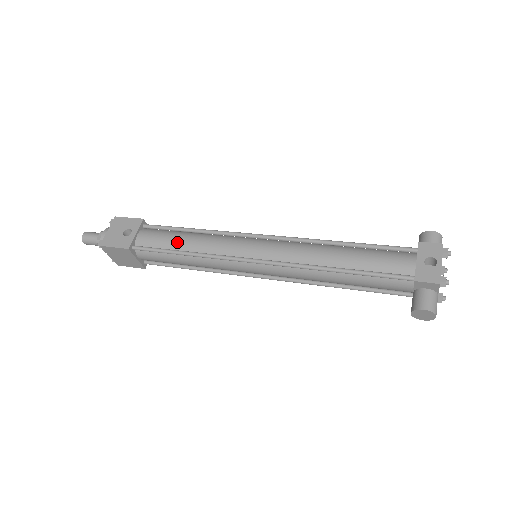
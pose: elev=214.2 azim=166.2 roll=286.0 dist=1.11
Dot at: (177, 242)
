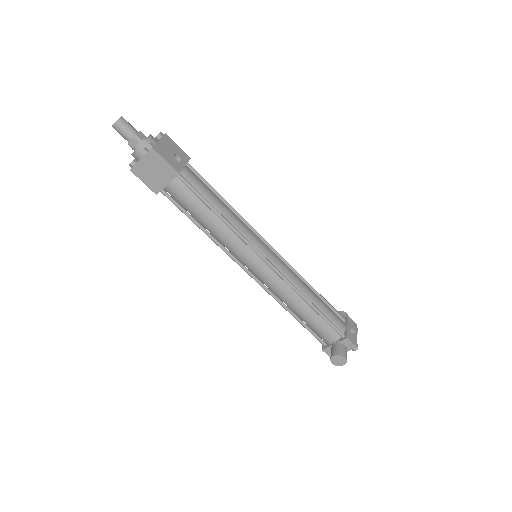
Dot at: (216, 202)
